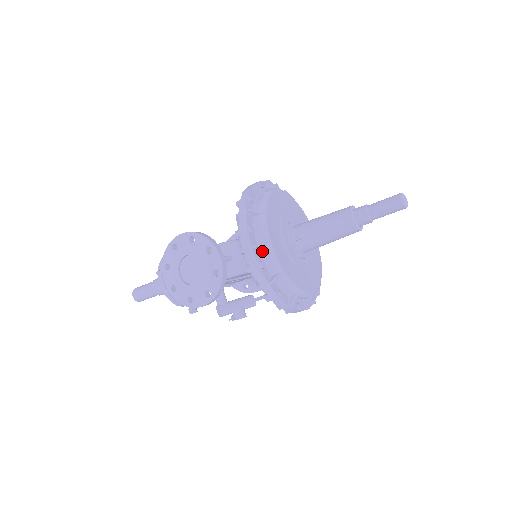
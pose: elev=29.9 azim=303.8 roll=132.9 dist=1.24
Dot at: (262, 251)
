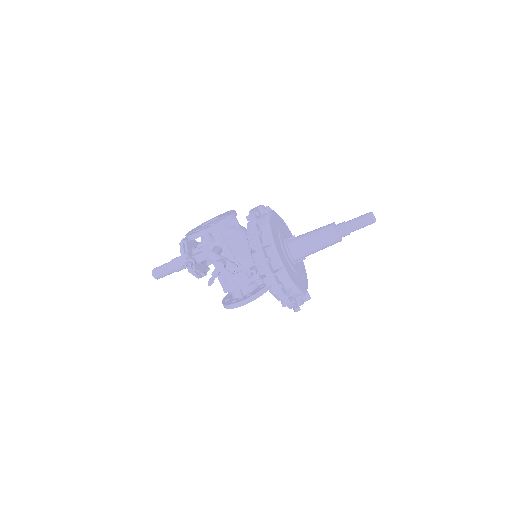
Dot at: (263, 215)
